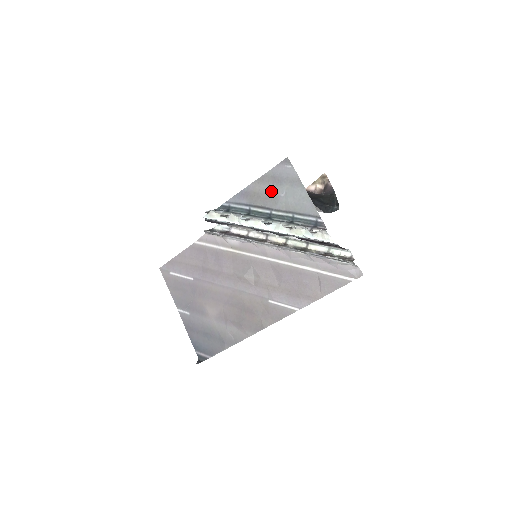
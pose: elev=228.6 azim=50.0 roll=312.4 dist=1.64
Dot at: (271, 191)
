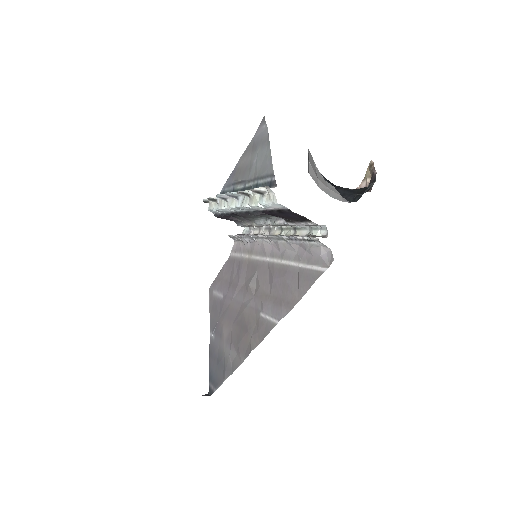
Dot at: (249, 161)
